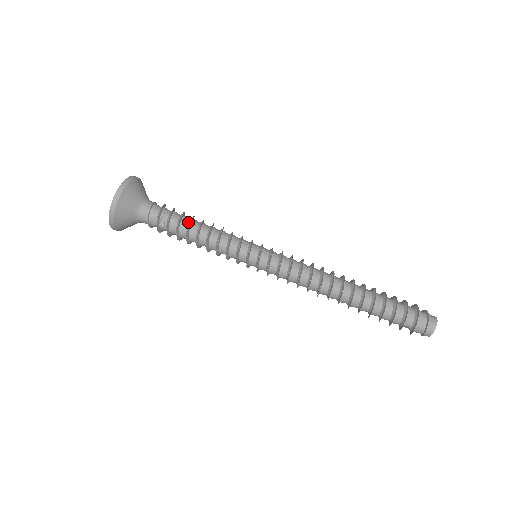
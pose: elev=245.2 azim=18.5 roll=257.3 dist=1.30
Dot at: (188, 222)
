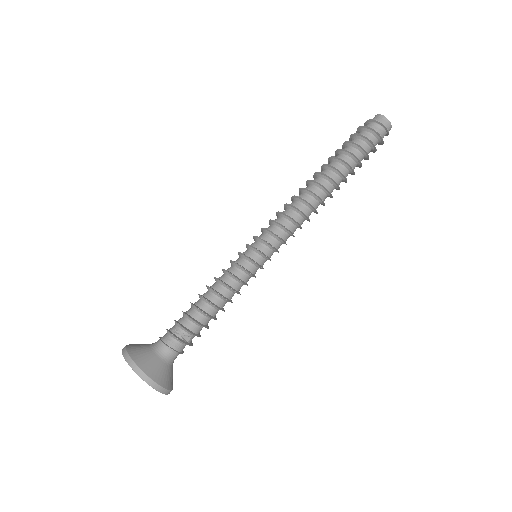
Dot at: (197, 312)
